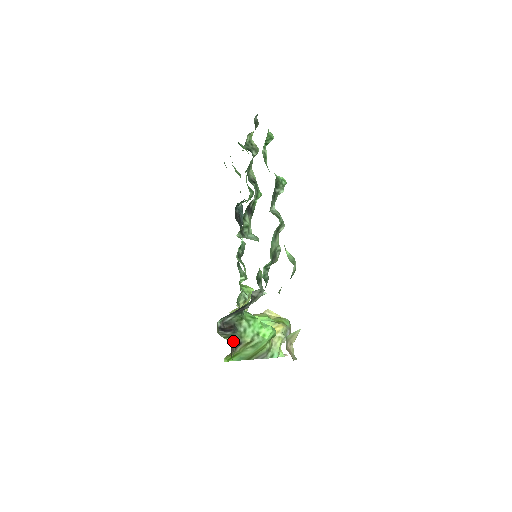
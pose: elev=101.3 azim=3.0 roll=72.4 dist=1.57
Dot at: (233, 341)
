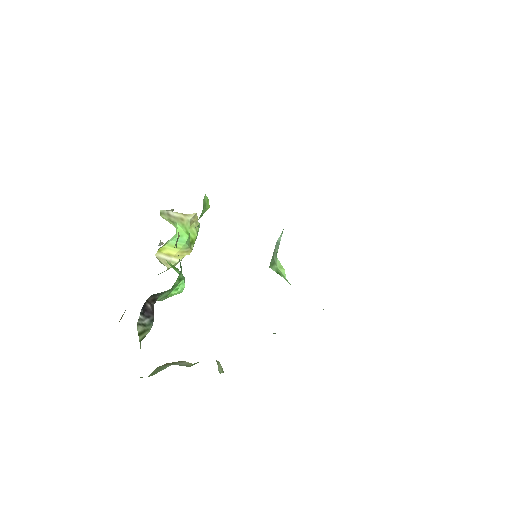
Dot at: occluded
